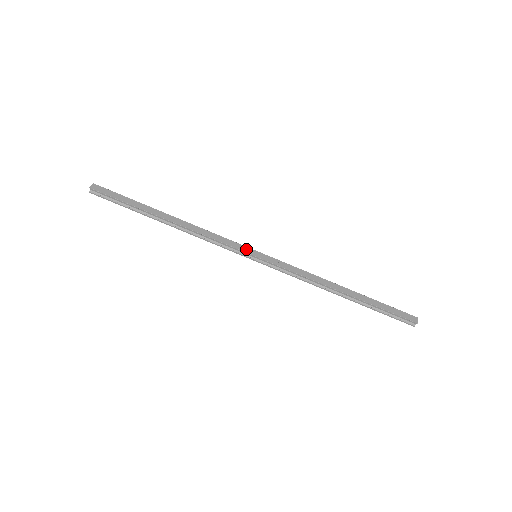
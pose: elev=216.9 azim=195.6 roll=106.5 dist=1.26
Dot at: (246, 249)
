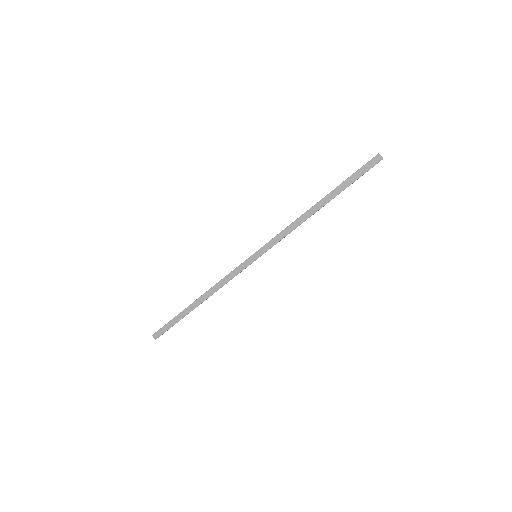
Dot at: (247, 262)
